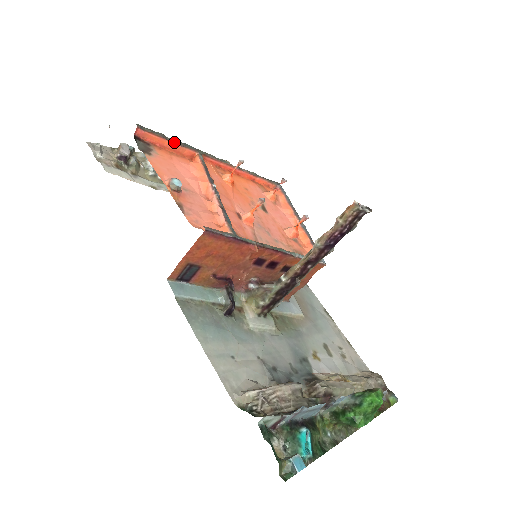
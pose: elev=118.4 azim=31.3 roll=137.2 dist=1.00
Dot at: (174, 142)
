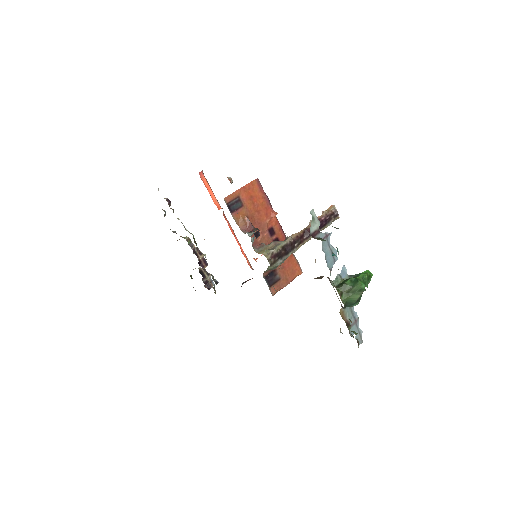
Dot at: (213, 194)
